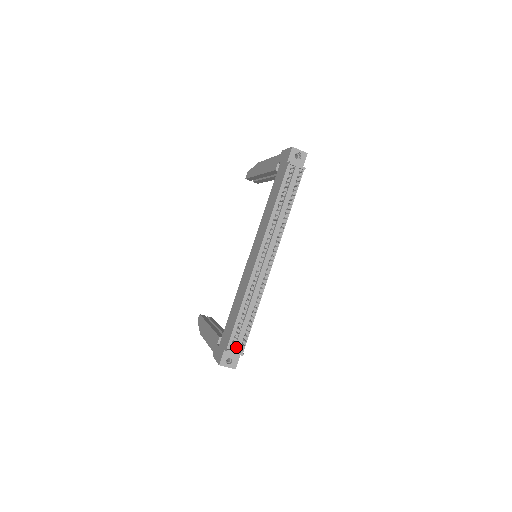
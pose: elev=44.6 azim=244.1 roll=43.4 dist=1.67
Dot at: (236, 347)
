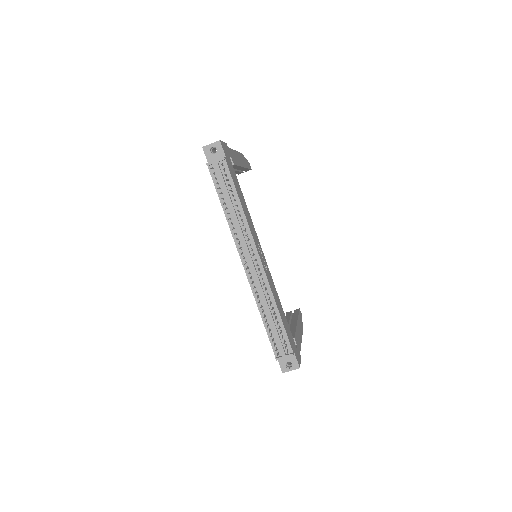
Dot at: (282, 352)
